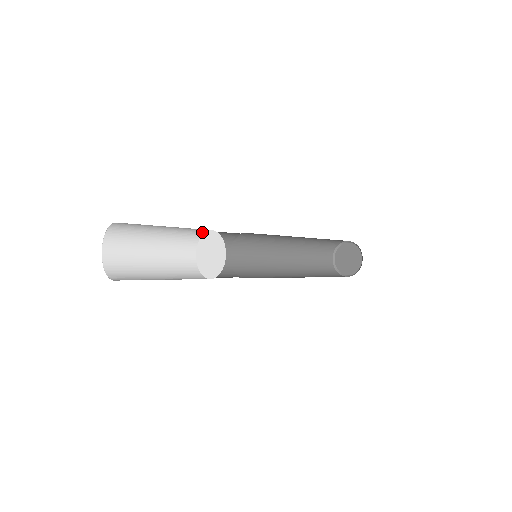
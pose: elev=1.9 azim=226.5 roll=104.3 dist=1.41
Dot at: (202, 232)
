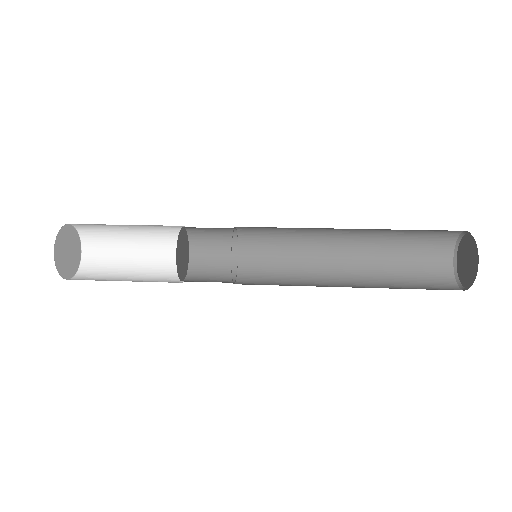
Dot at: occluded
